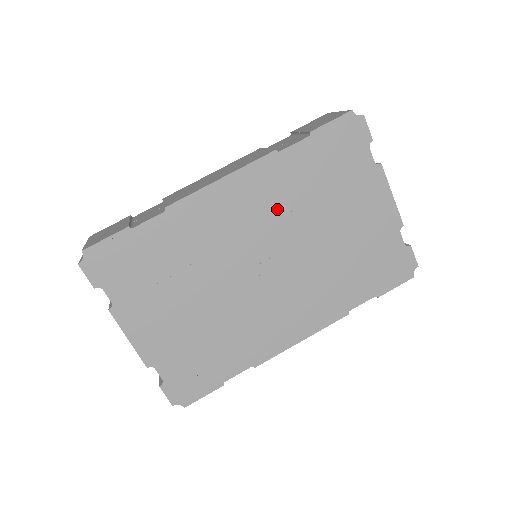
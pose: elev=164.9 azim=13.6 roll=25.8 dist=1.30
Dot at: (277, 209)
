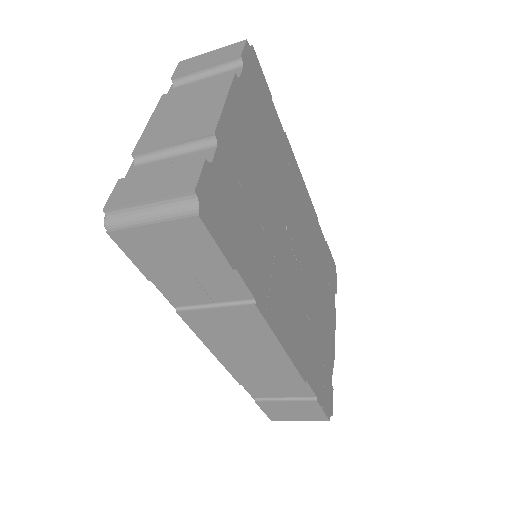
Dot at: (309, 239)
